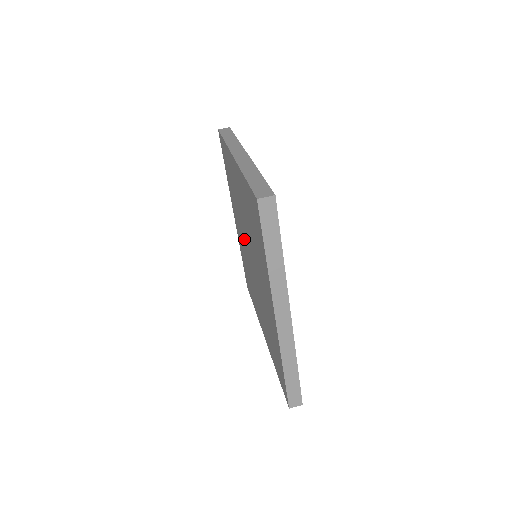
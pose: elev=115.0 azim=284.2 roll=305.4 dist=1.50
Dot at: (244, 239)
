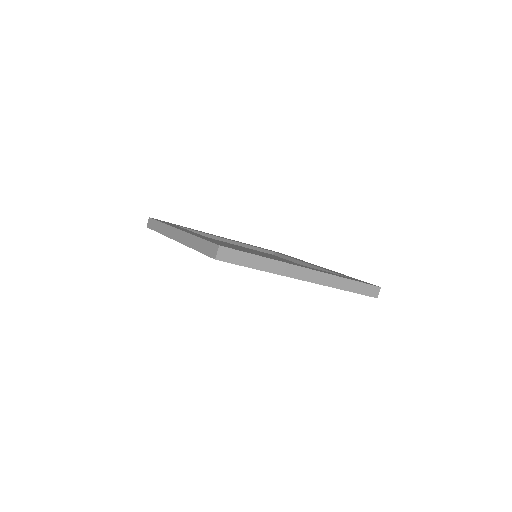
Dot at: occluded
